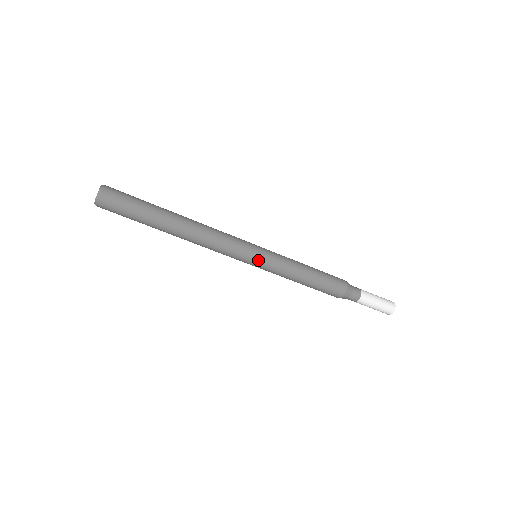
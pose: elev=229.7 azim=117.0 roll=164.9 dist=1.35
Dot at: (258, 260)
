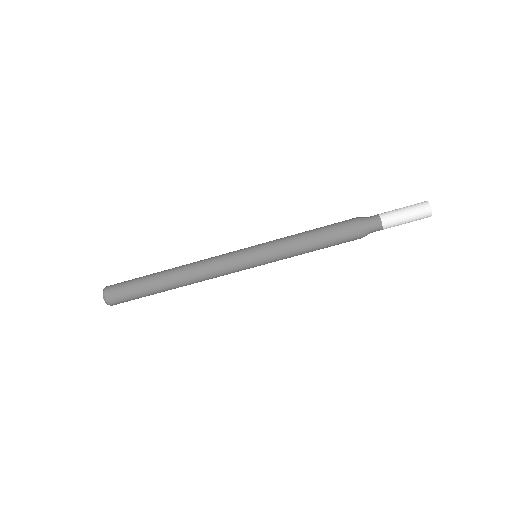
Dot at: (257, 262)
